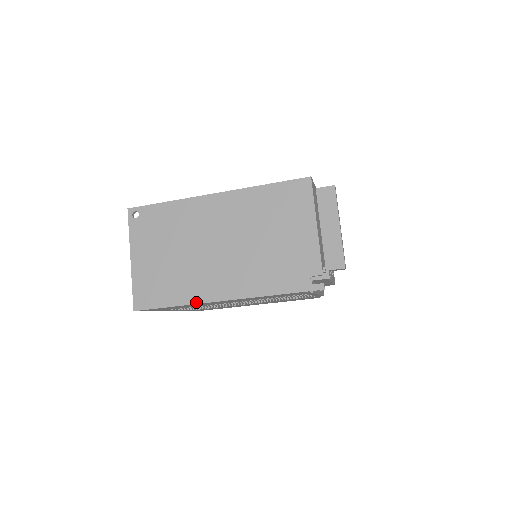
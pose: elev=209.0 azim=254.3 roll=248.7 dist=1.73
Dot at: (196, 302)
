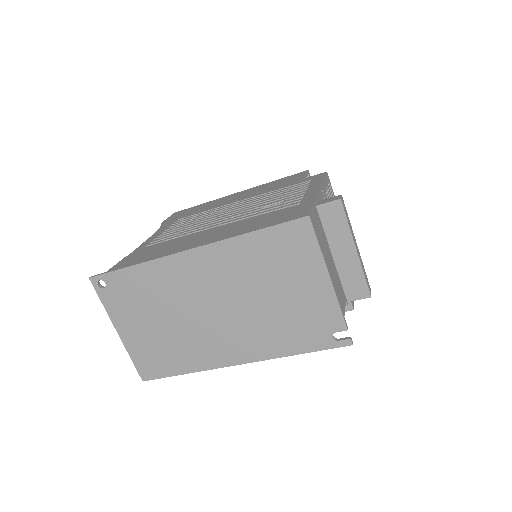
Dot at: (207, 368)
